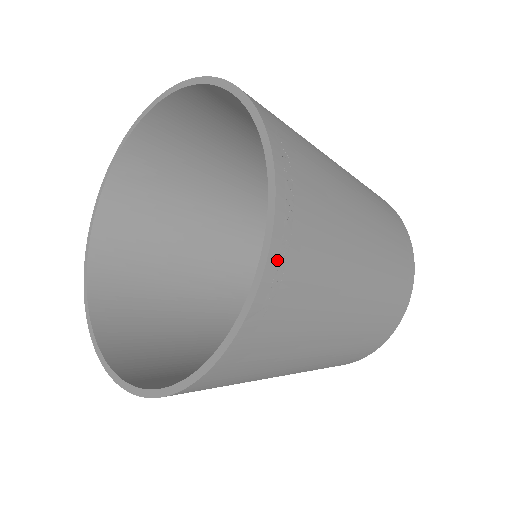
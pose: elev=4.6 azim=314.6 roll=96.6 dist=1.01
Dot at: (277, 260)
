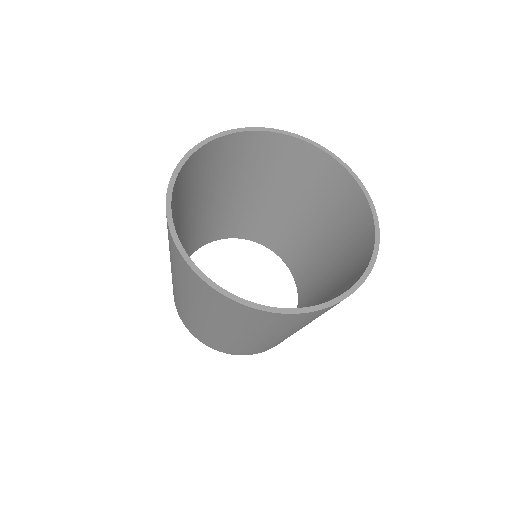
Dot at: occluded
